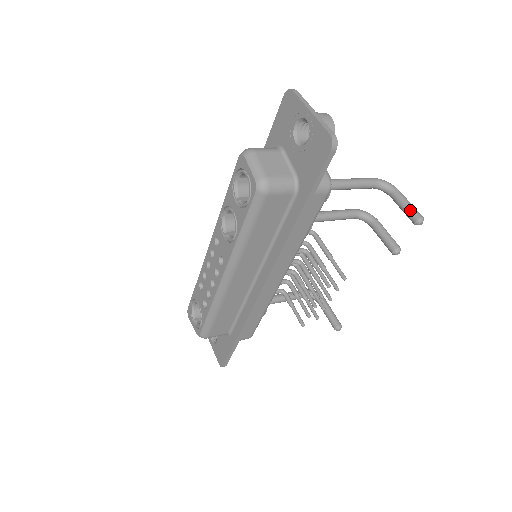
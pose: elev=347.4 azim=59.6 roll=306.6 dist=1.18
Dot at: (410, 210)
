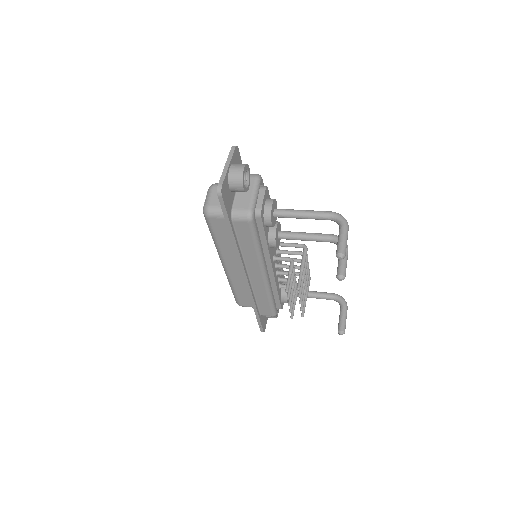
Dot at: (338, 245)
